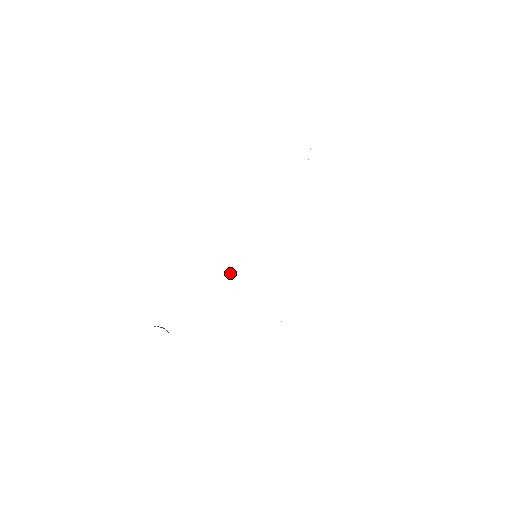
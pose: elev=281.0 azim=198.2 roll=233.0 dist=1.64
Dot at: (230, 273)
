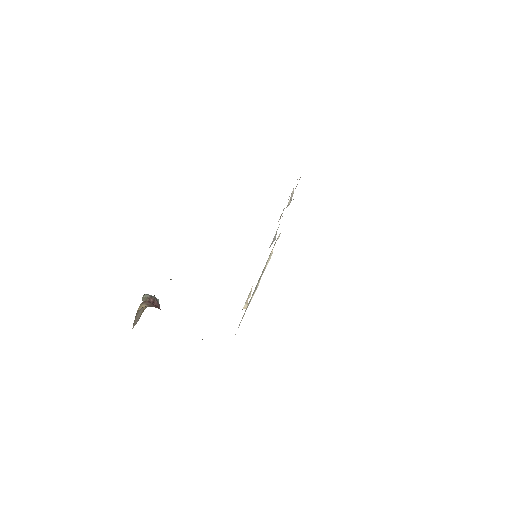
Dot at: (244, 306)
